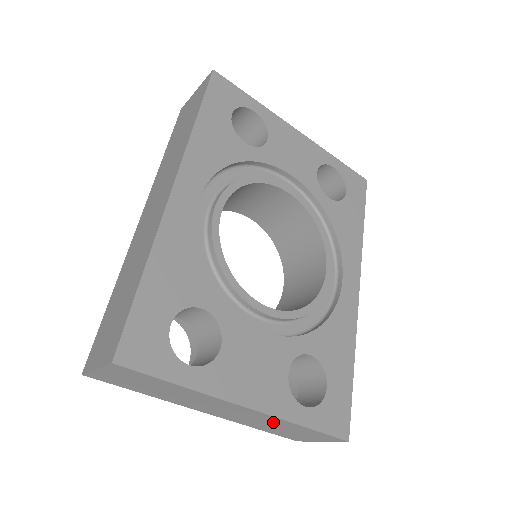
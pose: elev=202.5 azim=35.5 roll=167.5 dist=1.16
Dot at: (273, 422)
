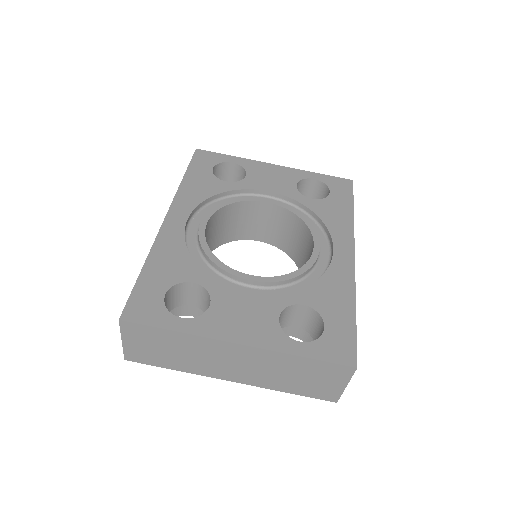
Dot at: (278, 364)
